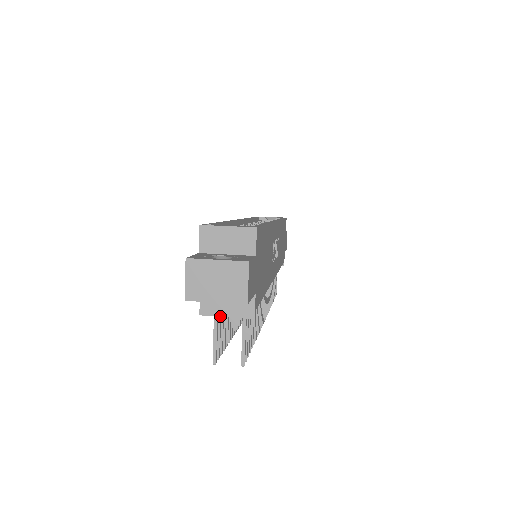
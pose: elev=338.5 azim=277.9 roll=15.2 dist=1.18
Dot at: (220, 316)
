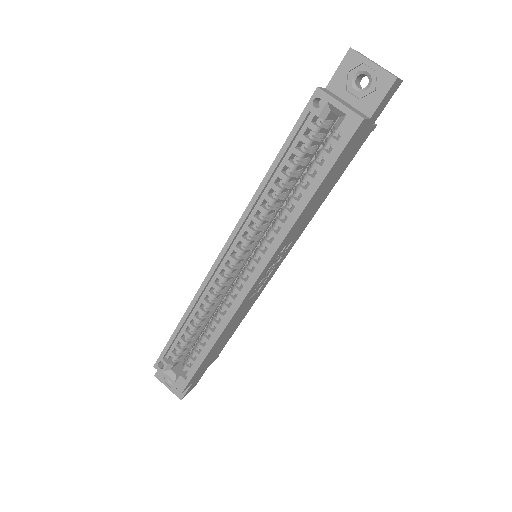
Dot at: occluded
